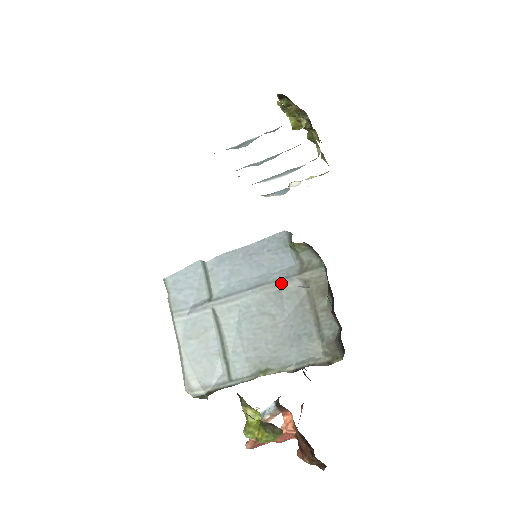
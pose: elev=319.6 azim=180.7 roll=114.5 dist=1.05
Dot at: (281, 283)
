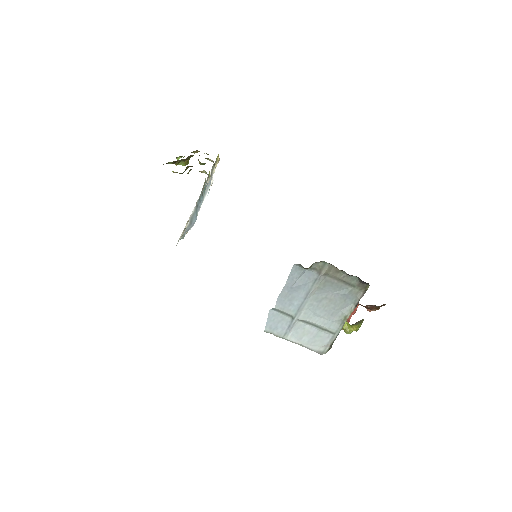
Dot at: (316, 285)
